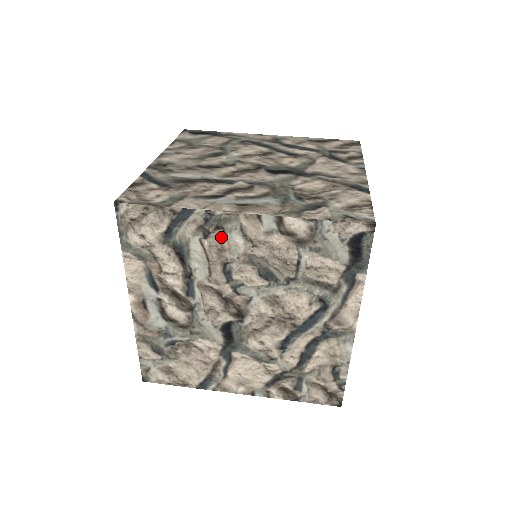
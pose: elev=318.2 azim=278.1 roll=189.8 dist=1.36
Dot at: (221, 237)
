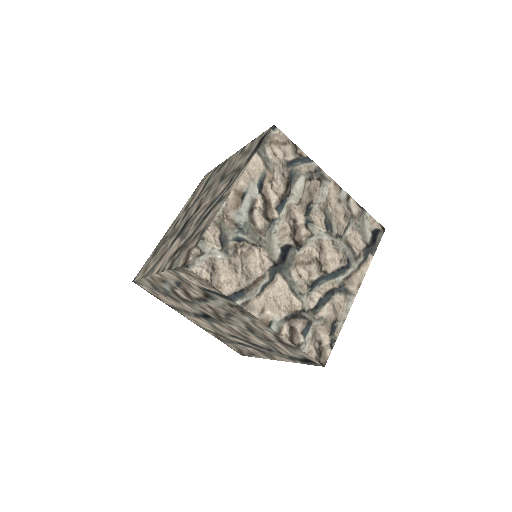
Dot at: occluded
